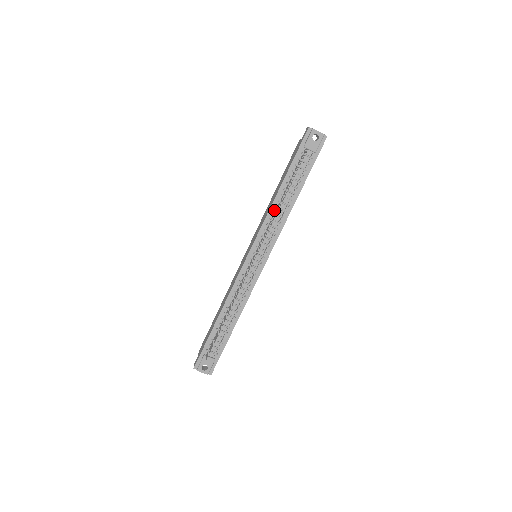
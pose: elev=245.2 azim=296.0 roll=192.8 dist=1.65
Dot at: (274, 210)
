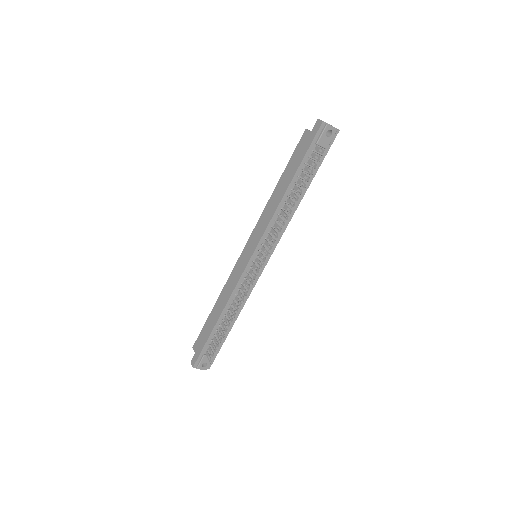
Dot at: (279, 212)
